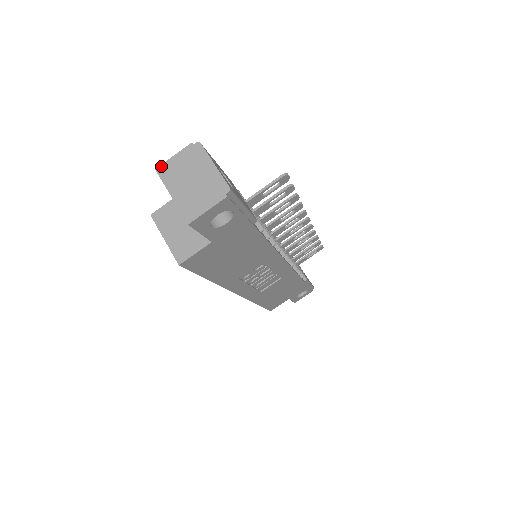
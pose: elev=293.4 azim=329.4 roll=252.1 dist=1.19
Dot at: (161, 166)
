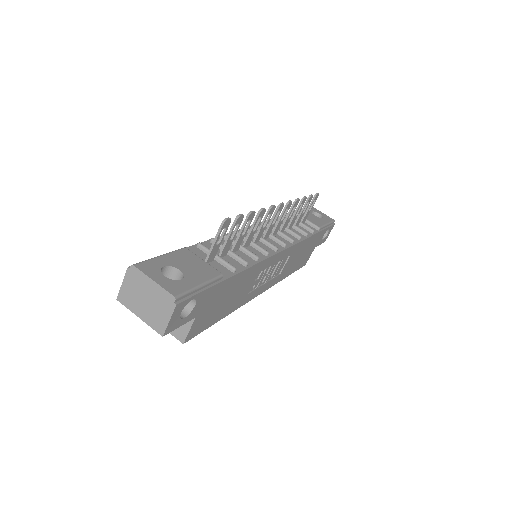
Dot at: (119, 295)
